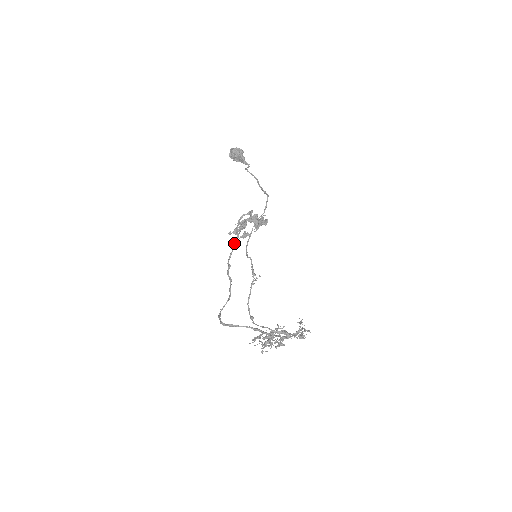
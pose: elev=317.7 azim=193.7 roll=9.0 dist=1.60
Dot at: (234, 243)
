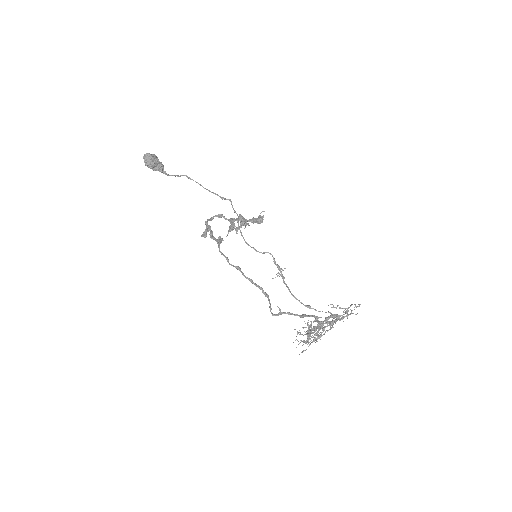
Dot at: (219, 247)
